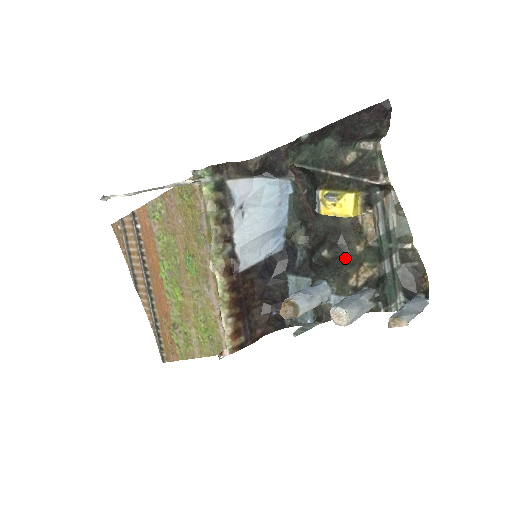
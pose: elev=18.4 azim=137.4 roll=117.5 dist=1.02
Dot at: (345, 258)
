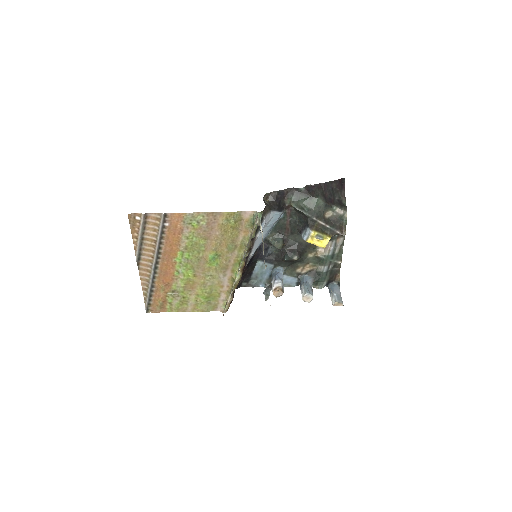
Dot at: (301, 259)
